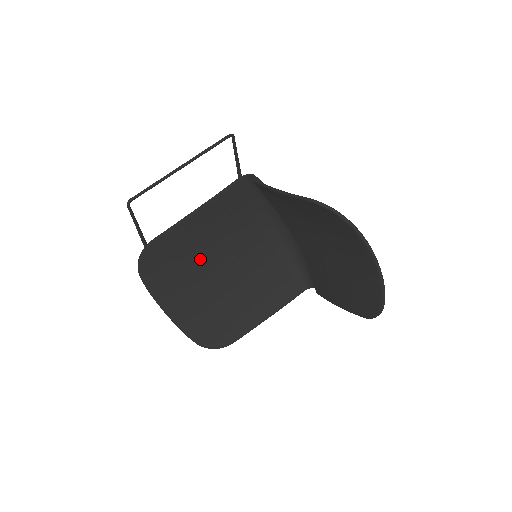
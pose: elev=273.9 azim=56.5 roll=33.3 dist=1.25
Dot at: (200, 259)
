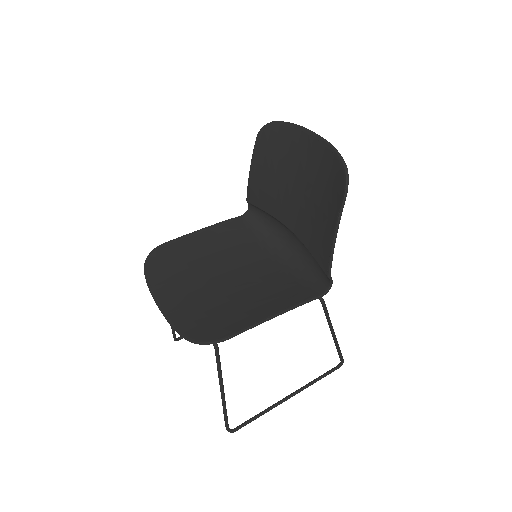
Dot at: (203, 266)
